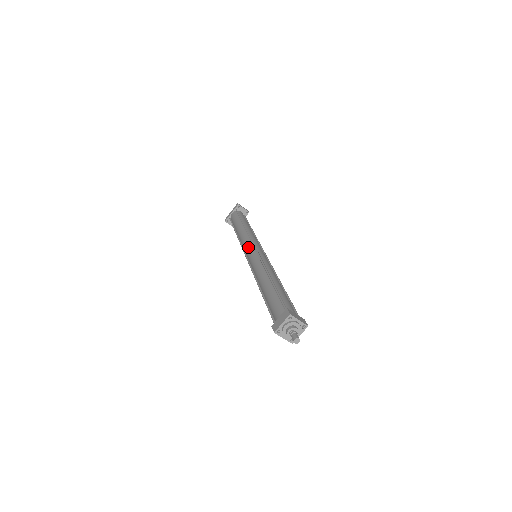
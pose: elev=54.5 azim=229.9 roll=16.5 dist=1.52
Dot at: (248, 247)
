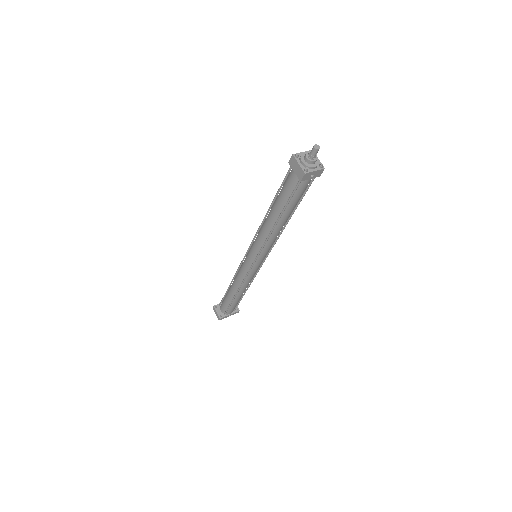
Dot at: occluded
